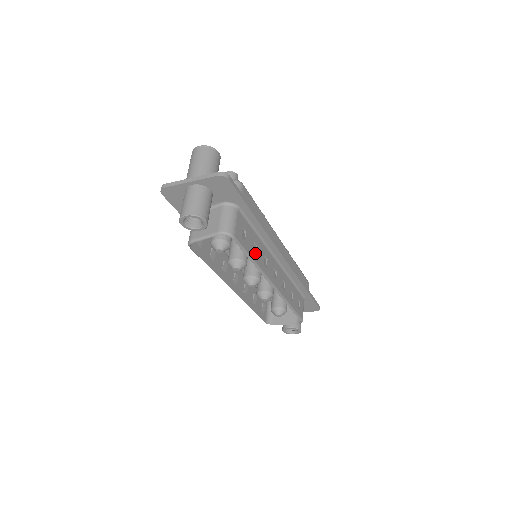
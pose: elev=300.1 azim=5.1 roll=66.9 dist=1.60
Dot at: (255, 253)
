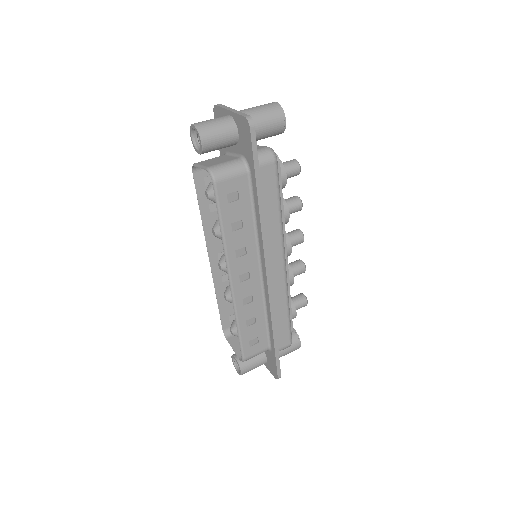
Dot at: (233, 228)
